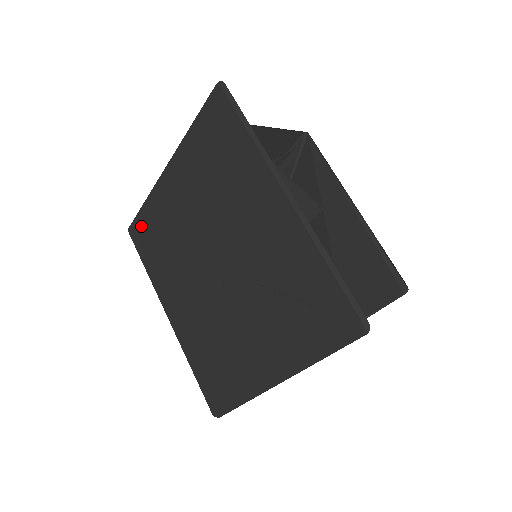
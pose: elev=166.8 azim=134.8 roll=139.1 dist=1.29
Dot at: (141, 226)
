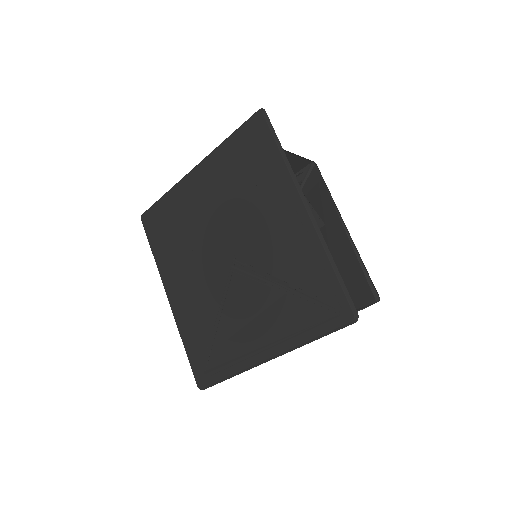
Dot at: (156, 215)
